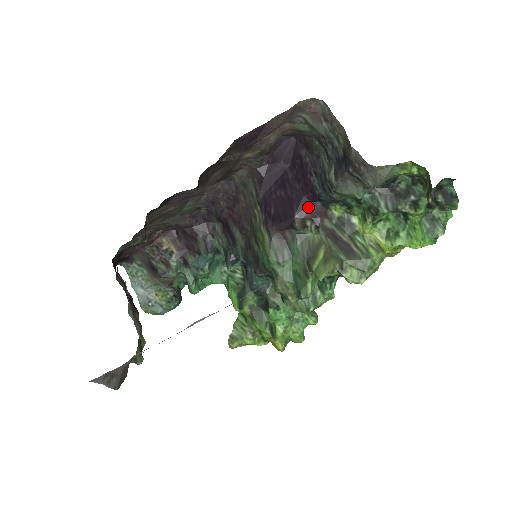
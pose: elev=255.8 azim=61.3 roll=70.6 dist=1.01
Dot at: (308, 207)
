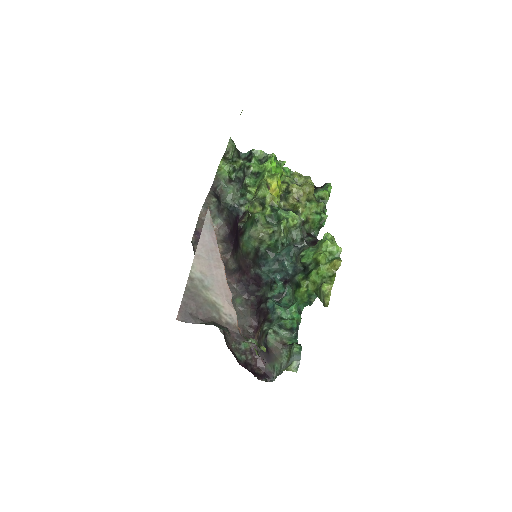
Dot at: (239, 220)
